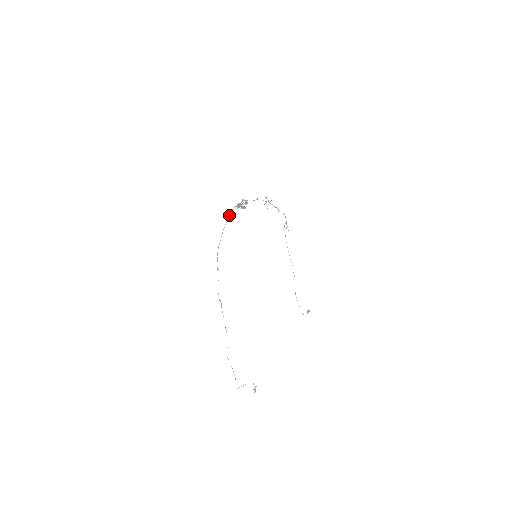
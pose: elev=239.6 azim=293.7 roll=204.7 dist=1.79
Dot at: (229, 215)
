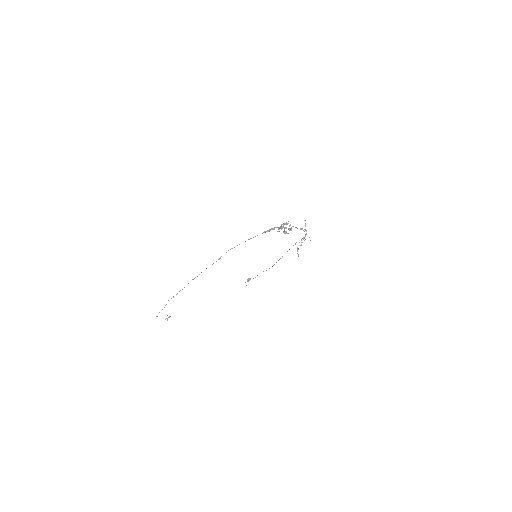
Dot at: (269, 231)
